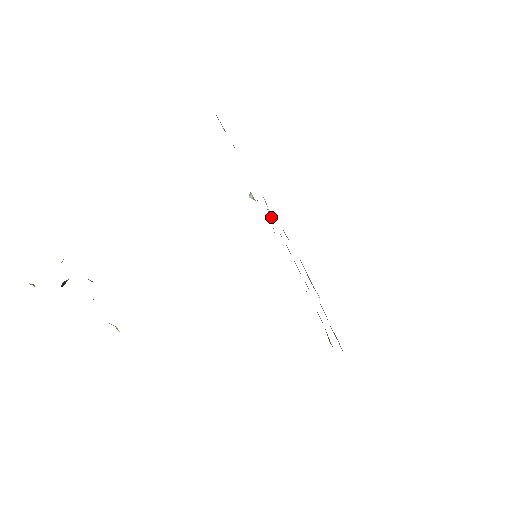
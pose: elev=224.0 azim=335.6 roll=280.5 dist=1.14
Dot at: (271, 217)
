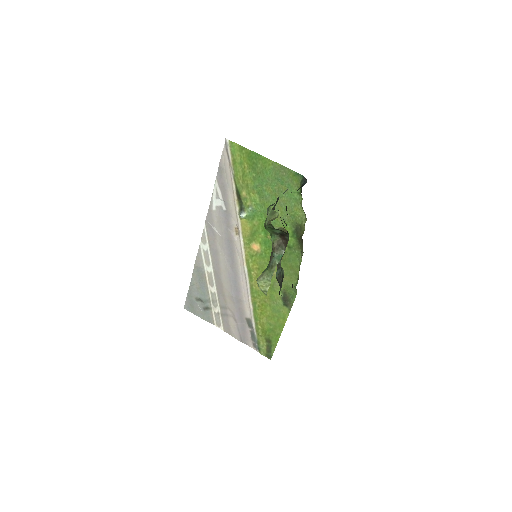
Dot at: (235, 236)
